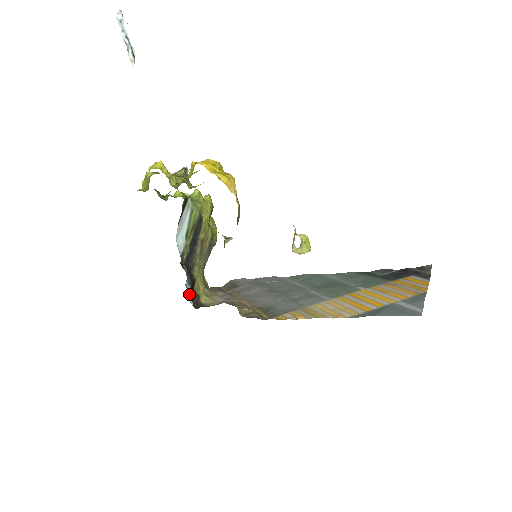
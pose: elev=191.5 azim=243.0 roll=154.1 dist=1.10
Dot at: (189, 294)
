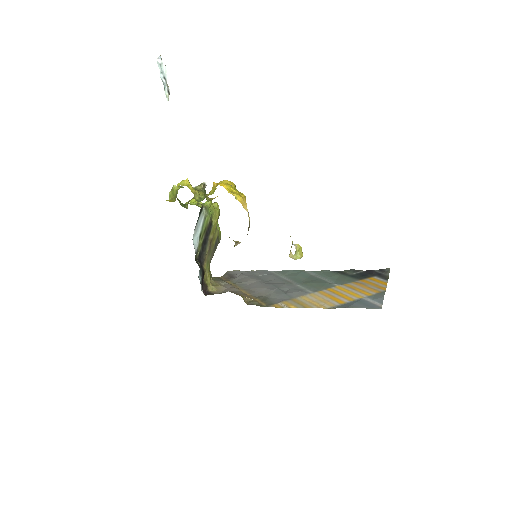
Dot at: (201, 284)
